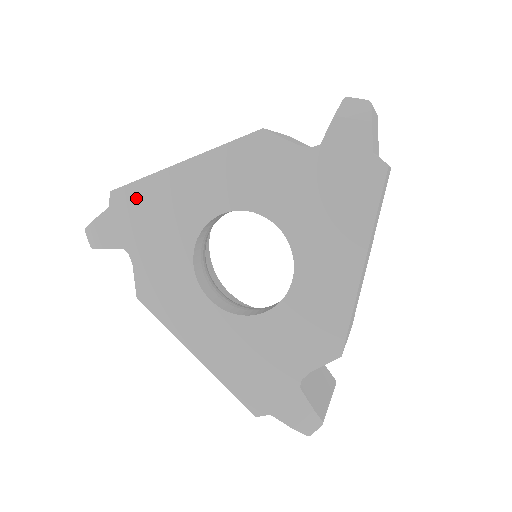
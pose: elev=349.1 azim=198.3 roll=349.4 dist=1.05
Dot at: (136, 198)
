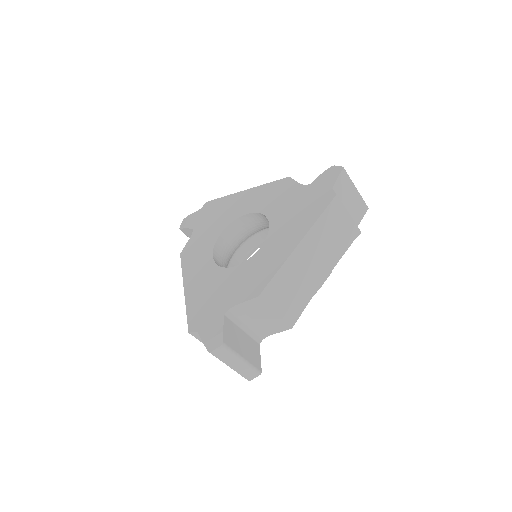
Dot at: (215, 205)
